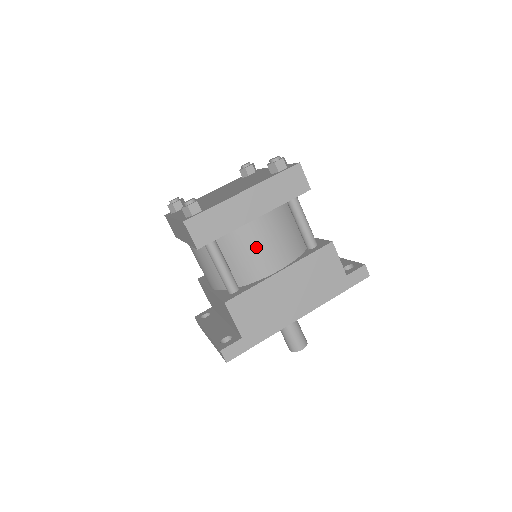
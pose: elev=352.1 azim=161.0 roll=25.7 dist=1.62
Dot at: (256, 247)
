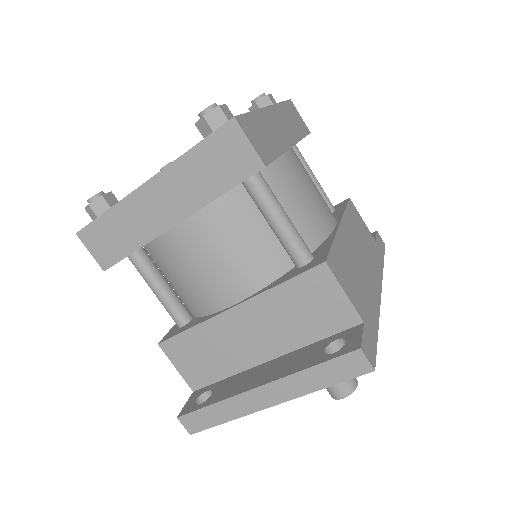
Dot at: (305, 188)
